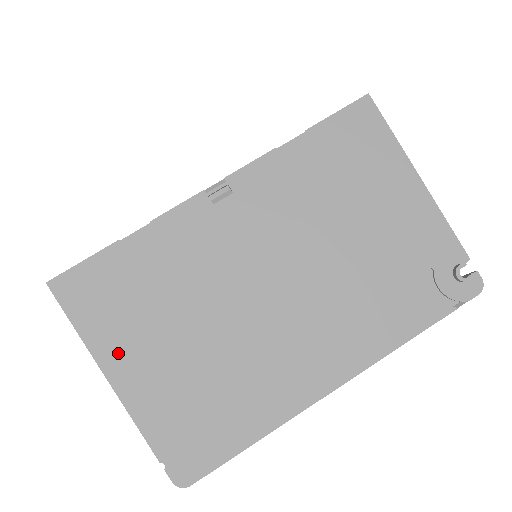
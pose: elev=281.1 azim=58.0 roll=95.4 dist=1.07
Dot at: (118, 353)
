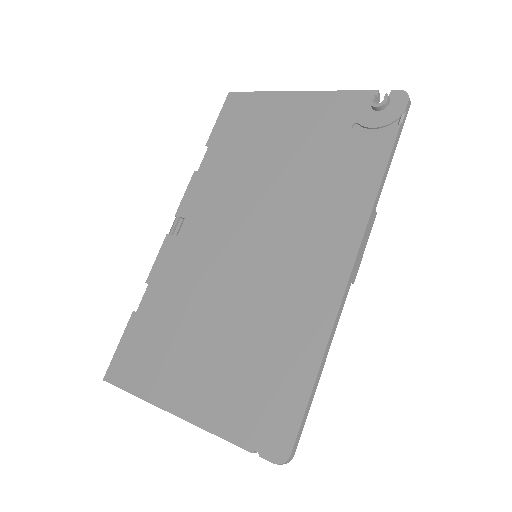
Dot at: (171, 387)
